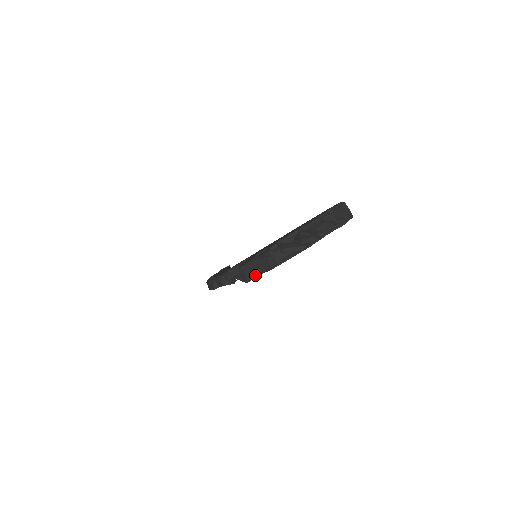
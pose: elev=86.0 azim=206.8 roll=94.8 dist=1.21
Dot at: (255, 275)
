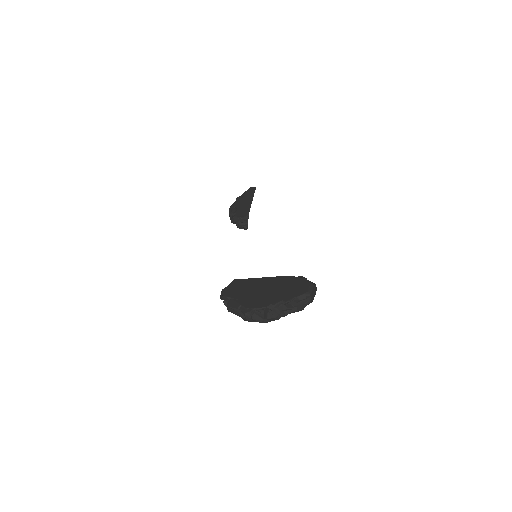
Dot at: occluded
